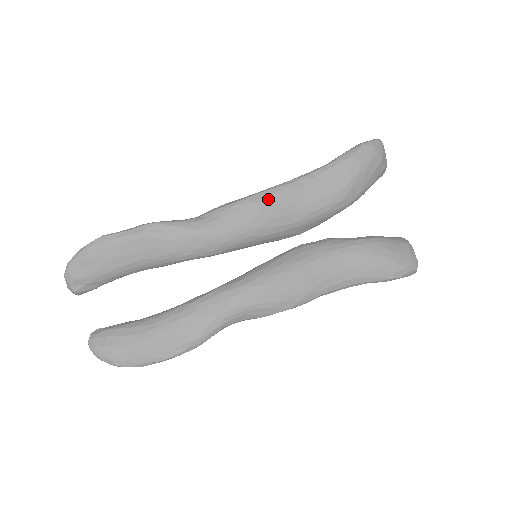
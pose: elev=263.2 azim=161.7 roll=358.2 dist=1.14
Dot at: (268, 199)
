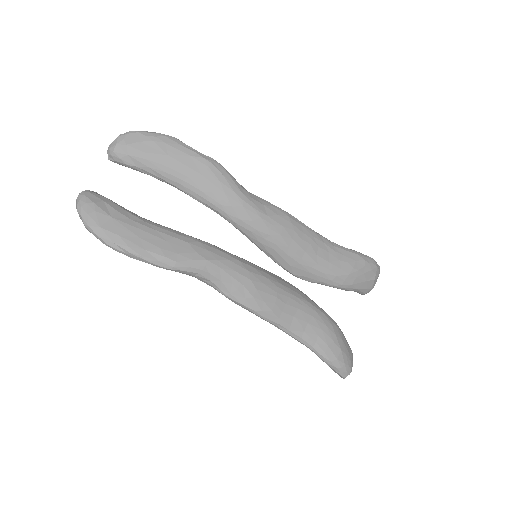
Dot at: (298, 226)
